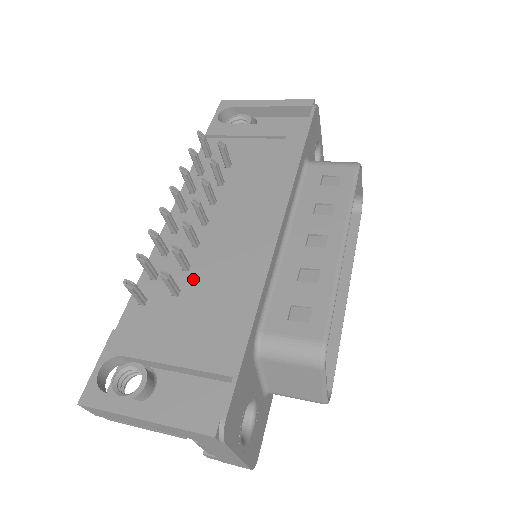
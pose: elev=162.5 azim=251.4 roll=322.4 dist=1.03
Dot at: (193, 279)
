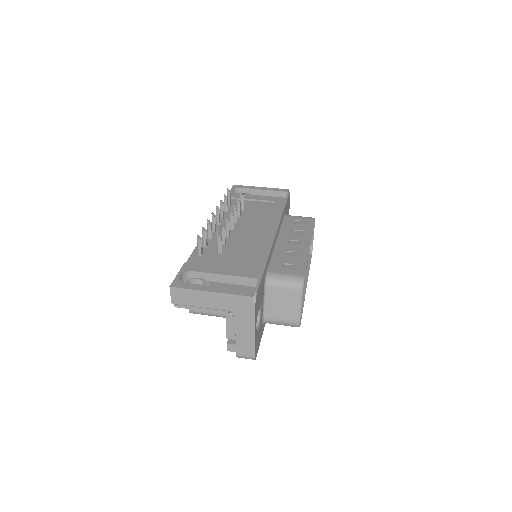
Dot at: (229, 248)
